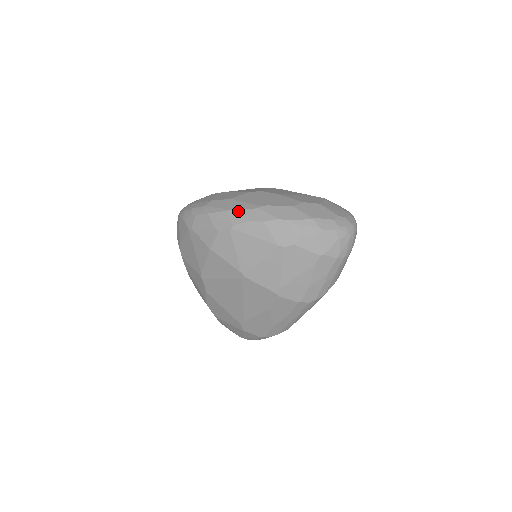
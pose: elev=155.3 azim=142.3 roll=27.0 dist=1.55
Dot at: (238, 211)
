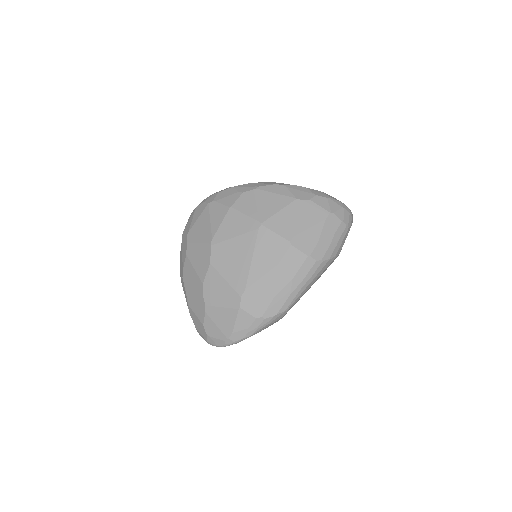
Dot at: (261, 182)
